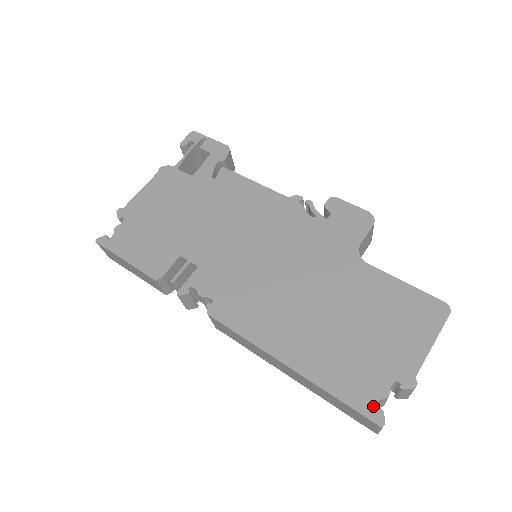
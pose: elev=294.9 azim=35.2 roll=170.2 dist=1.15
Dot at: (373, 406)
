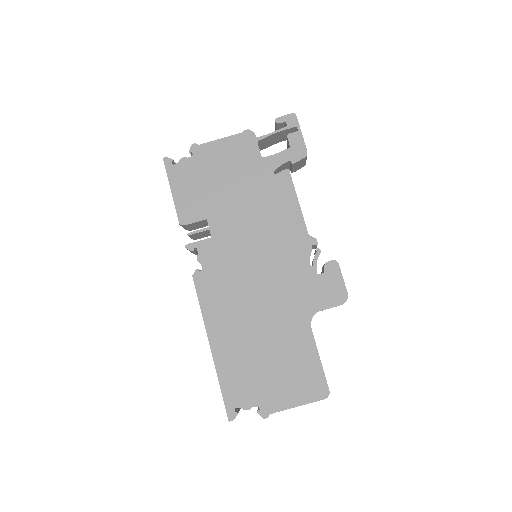
Dot at: (235, 408)
